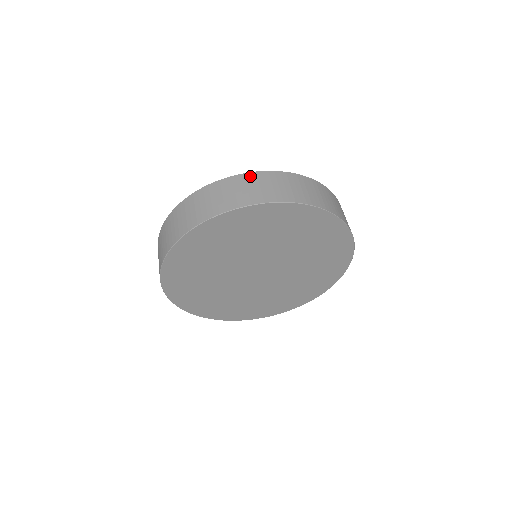
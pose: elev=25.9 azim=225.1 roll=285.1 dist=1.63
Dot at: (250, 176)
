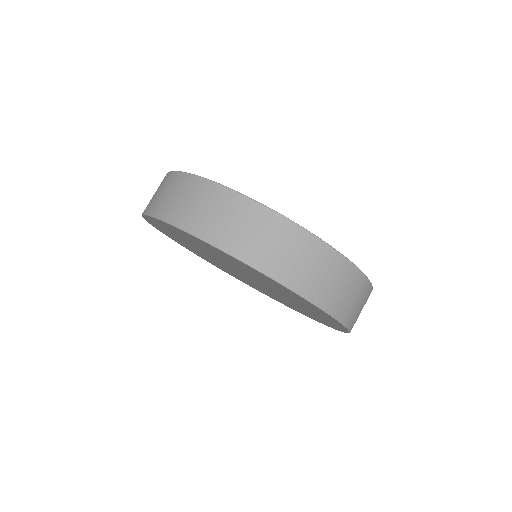
Dot at: (263, 213)
